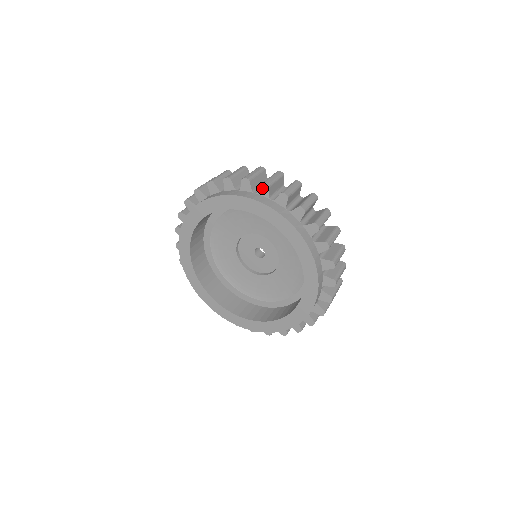
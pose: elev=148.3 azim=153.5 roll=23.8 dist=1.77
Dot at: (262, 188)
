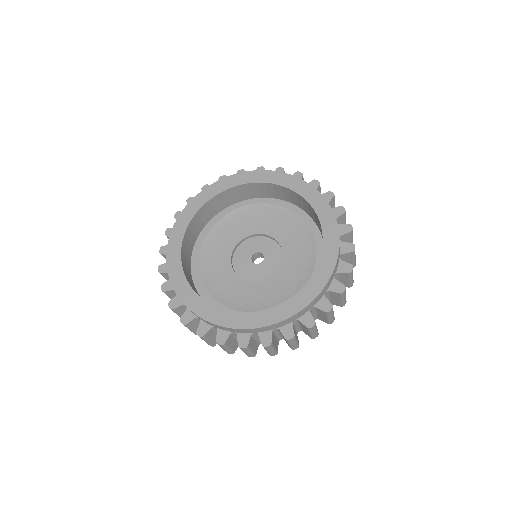
Dot at: occluded
